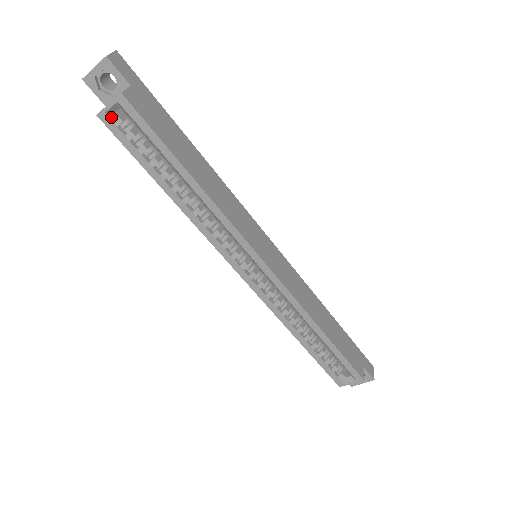
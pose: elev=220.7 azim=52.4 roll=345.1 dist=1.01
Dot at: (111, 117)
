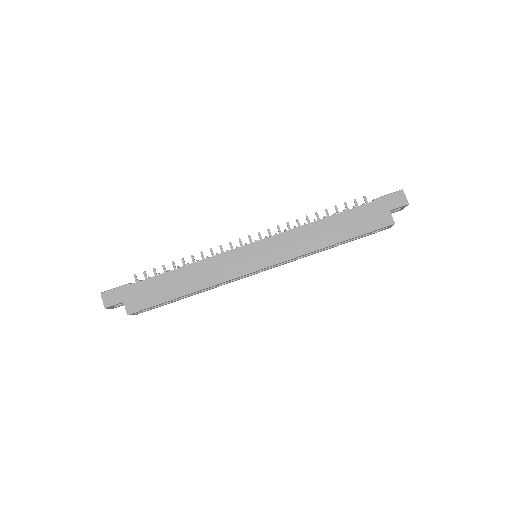
Dot at: (138, 313)
